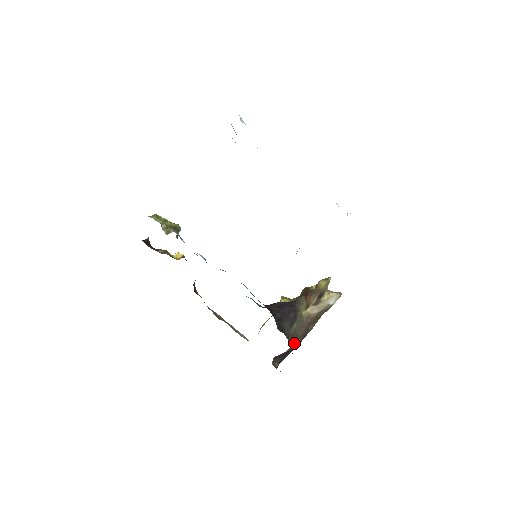
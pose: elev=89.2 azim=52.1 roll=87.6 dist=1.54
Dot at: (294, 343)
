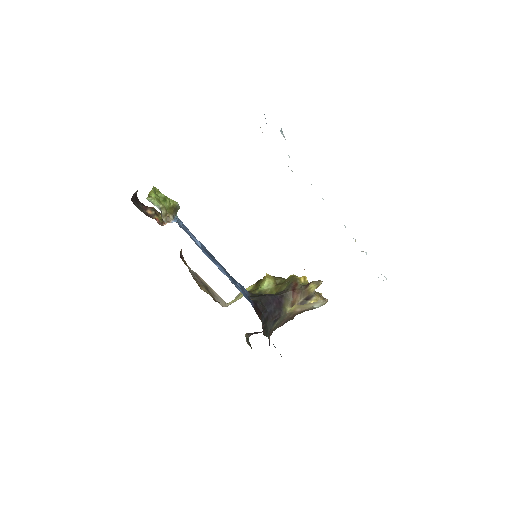
Dot at: occluded
